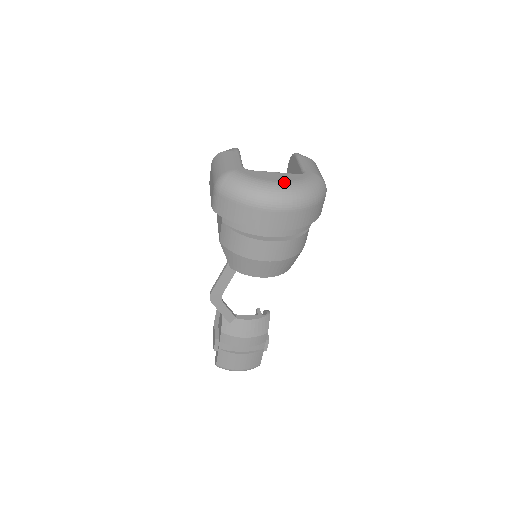
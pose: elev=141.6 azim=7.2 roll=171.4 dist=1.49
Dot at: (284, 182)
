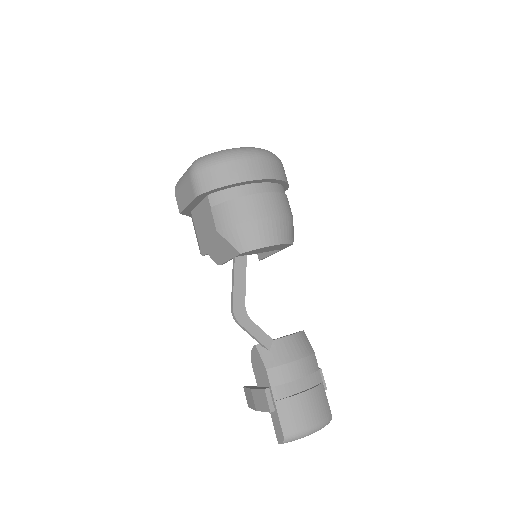
Dot at: occluded
